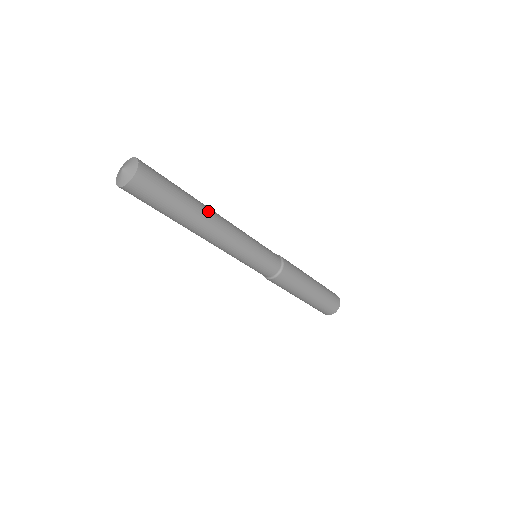
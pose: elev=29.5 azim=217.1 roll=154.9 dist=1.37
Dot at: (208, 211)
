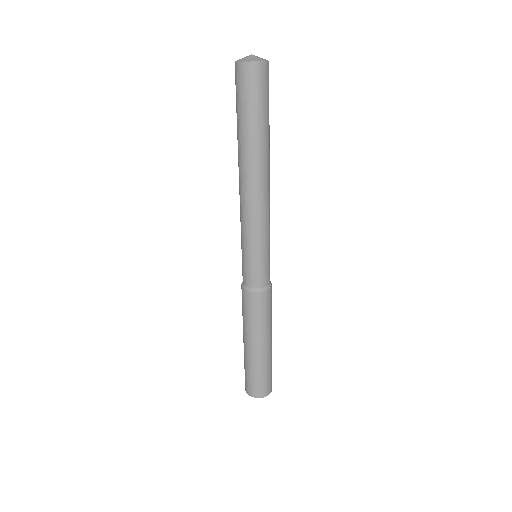
Dot at: (269, 161)
